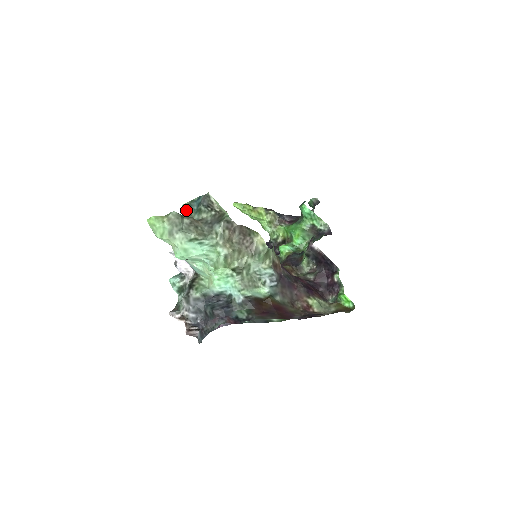
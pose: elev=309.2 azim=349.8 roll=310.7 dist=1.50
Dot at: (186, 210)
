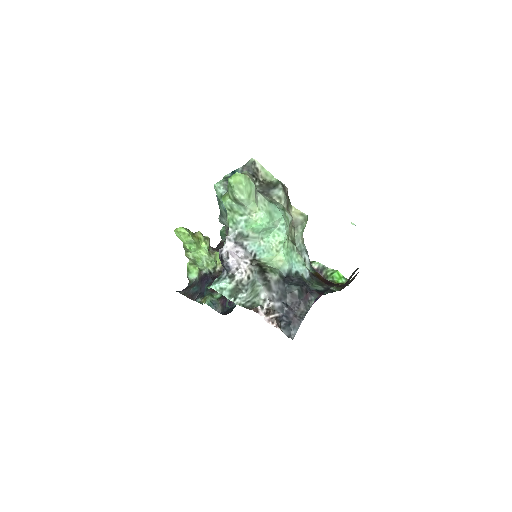
Dot at: (224, 187)
